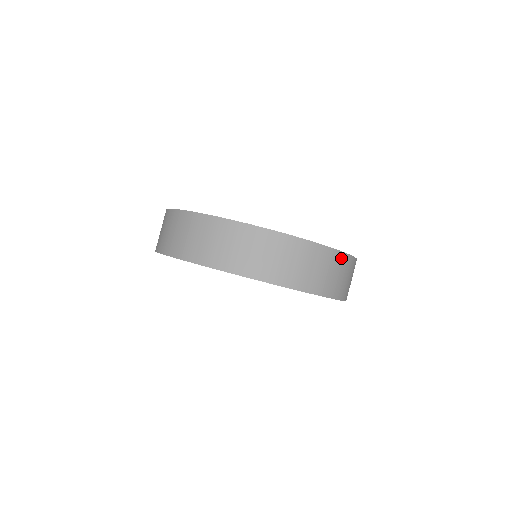
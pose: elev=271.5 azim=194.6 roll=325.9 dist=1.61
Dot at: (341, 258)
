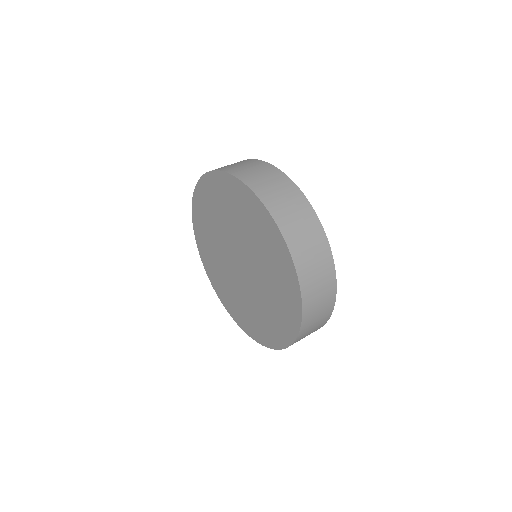
Dot at: (298, 195)
